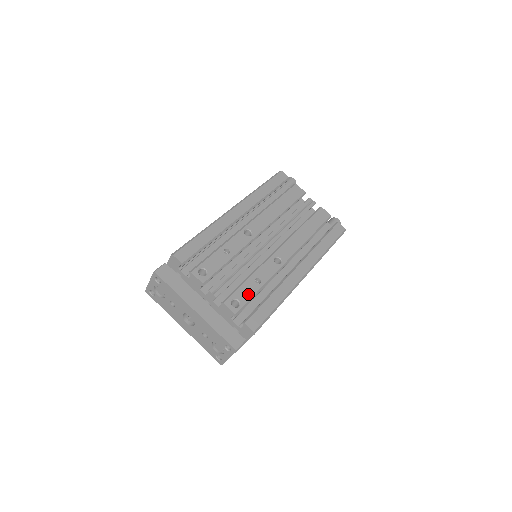
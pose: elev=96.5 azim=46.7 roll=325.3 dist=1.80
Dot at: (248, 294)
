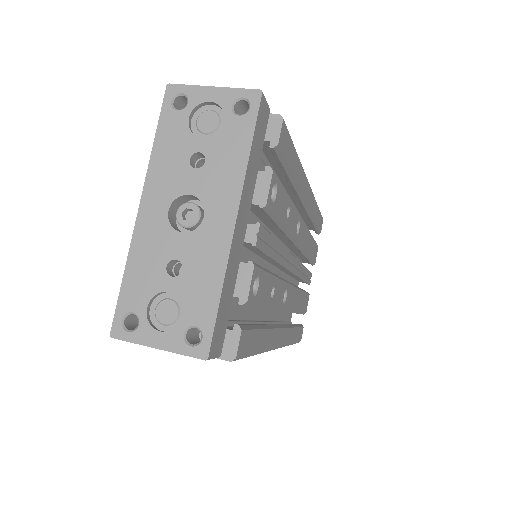
Dot at: (264, 294)
